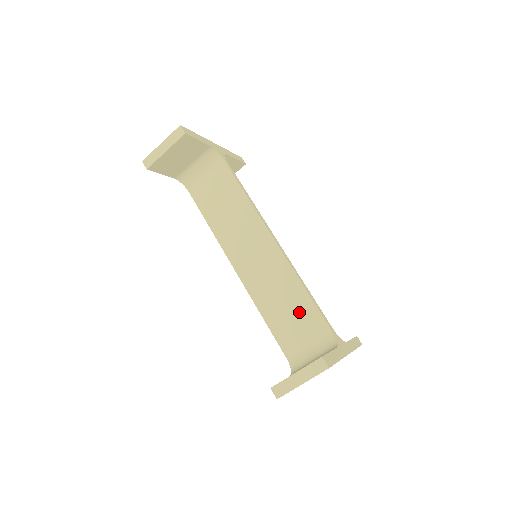
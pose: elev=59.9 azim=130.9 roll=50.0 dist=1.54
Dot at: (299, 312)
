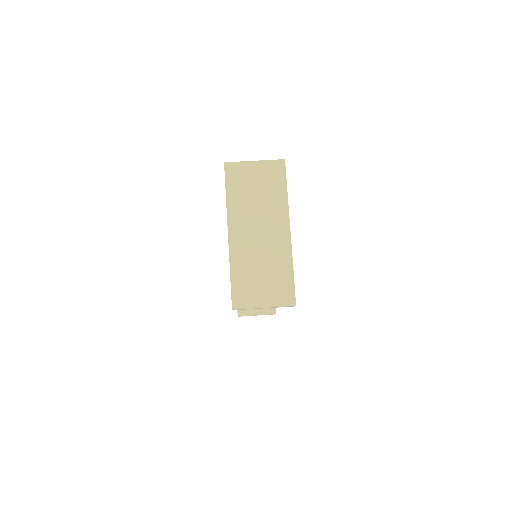
Dot at: occluded
